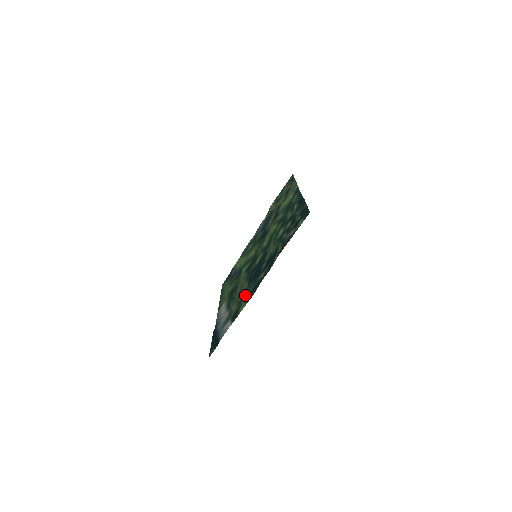
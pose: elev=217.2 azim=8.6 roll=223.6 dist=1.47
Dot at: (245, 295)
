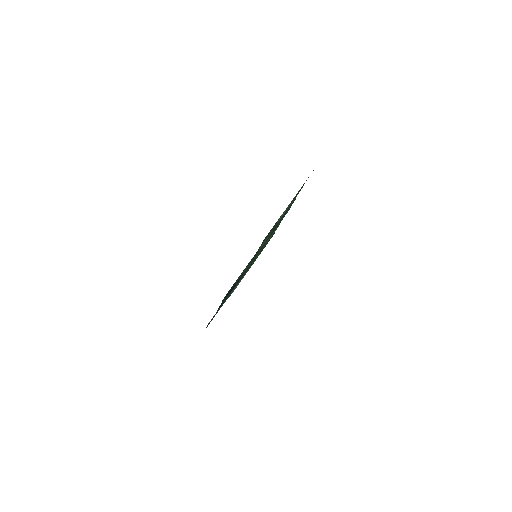
Dot at: occluded
